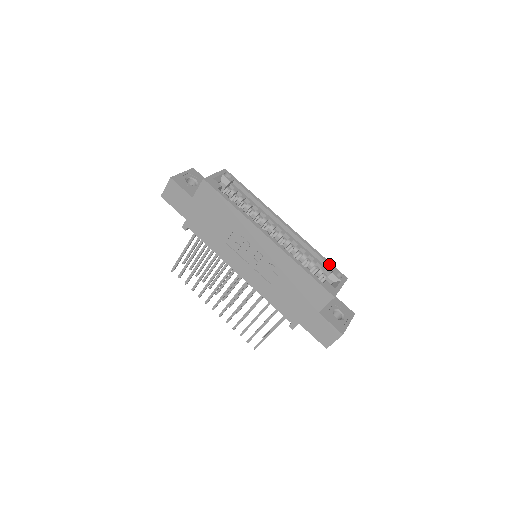
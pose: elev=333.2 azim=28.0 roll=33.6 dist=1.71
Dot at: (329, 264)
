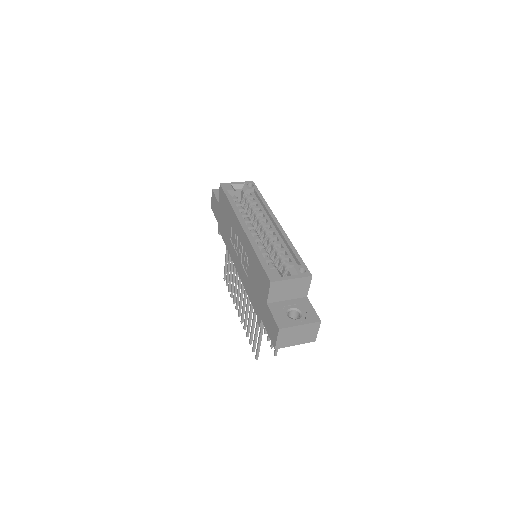
Dot at: (298, 260)
